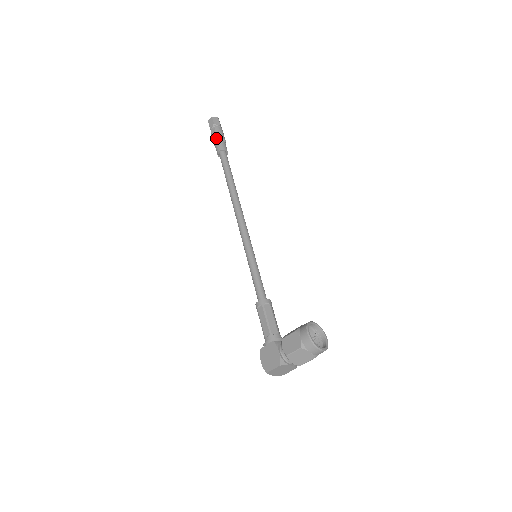
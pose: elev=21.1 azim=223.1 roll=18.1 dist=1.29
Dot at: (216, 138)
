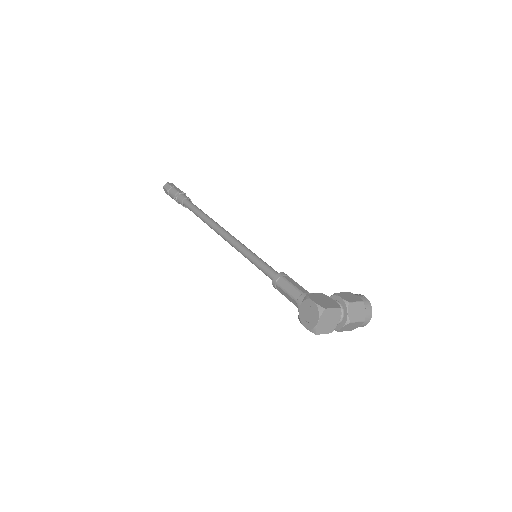
Dot at: (182, 191)
